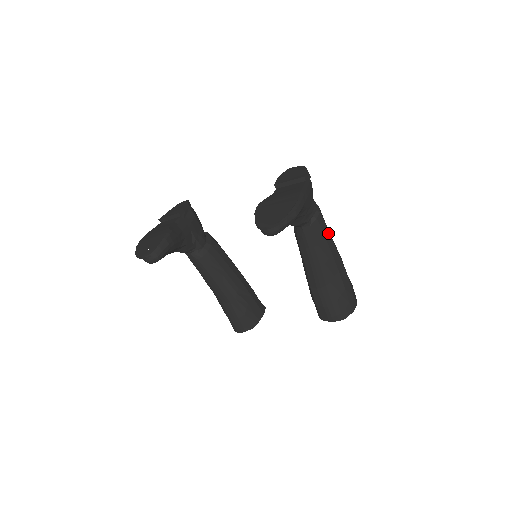
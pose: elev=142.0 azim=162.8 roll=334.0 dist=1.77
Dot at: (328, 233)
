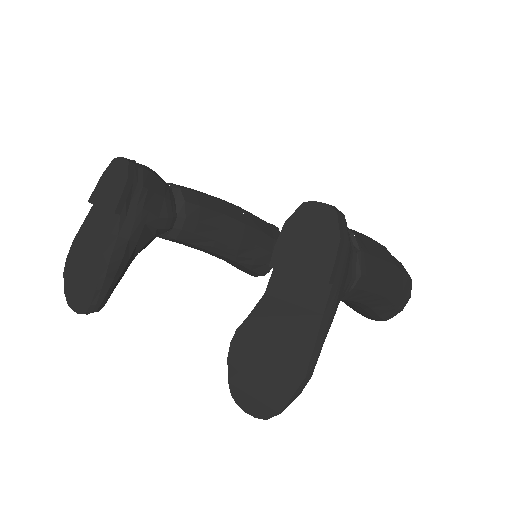
Dot at: (374, 281)
